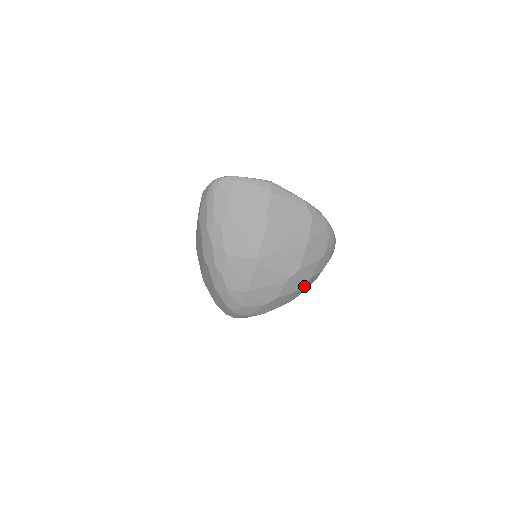
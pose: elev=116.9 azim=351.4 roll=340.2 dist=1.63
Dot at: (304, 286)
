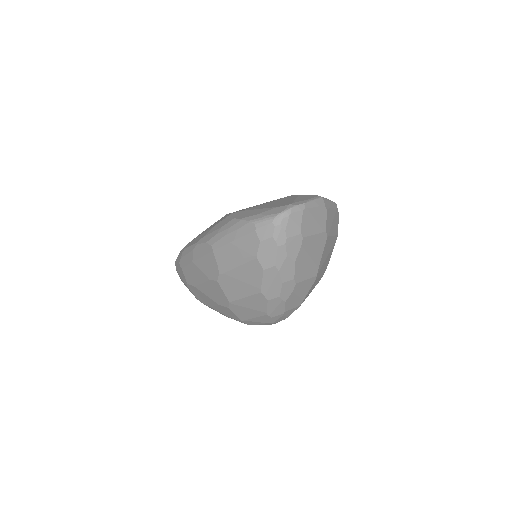
Dot at: occluded
